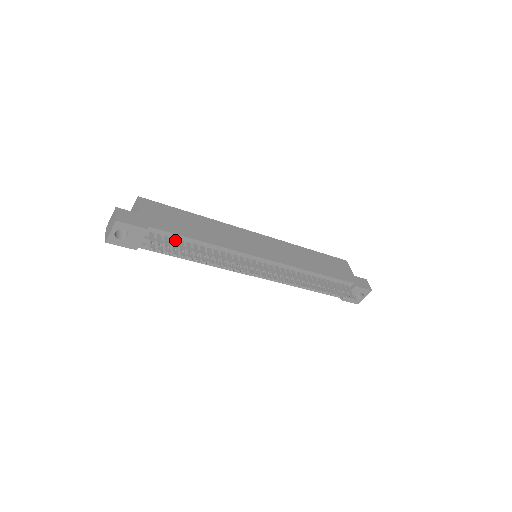
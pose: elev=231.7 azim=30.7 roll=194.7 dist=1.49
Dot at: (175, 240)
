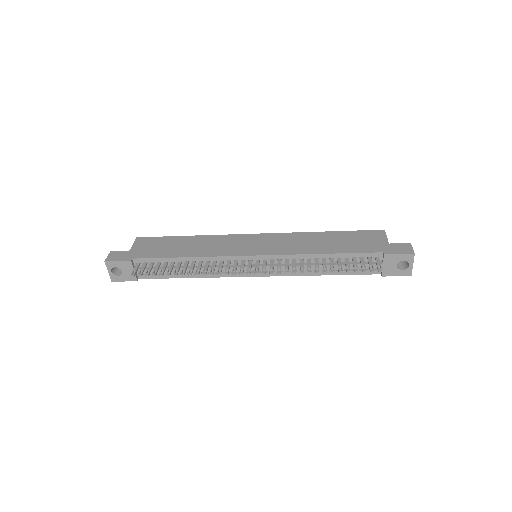
Dot at: (159, 263)
